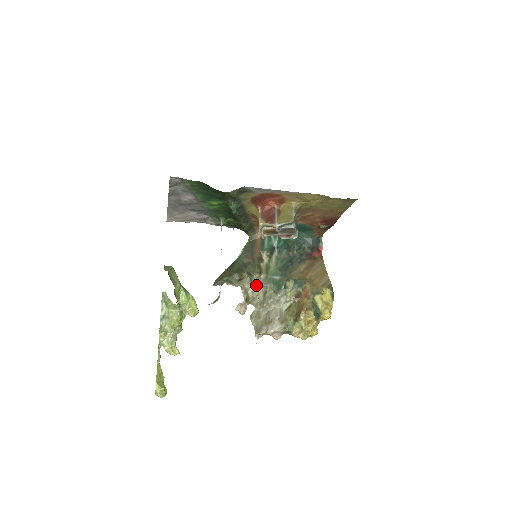
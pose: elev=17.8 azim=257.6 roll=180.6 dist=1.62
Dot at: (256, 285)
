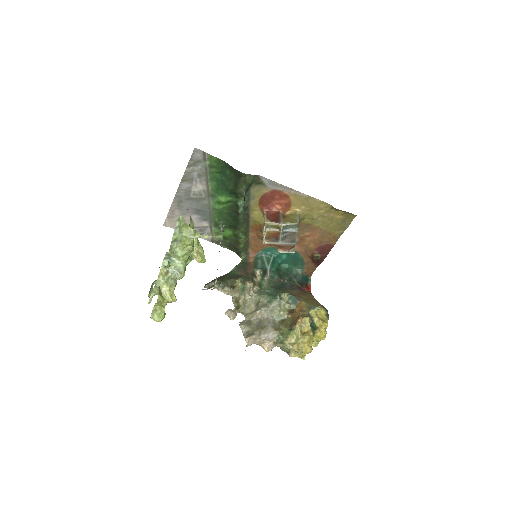
Dot at: (249, 293)
